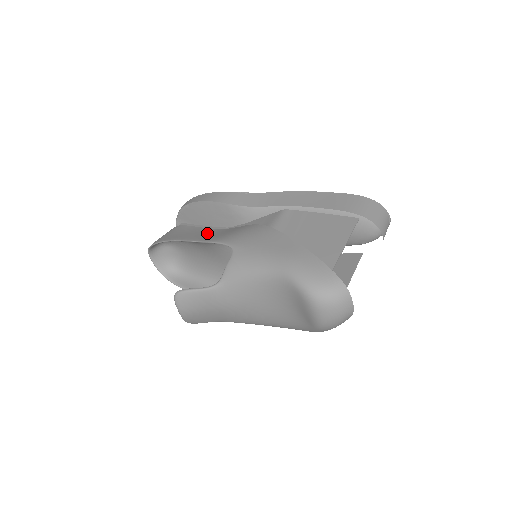
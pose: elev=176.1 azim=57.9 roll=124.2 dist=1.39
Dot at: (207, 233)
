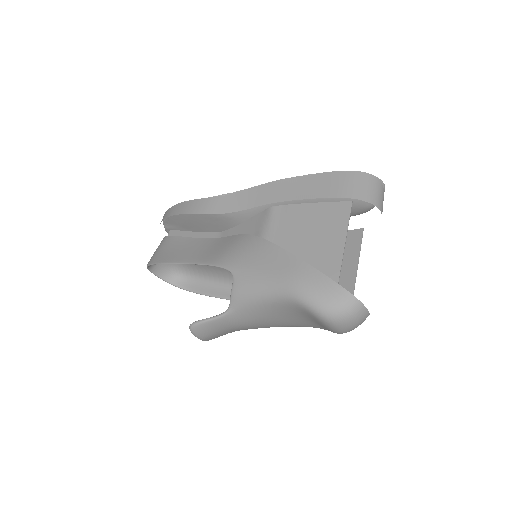
Dot at: (200, 248)
